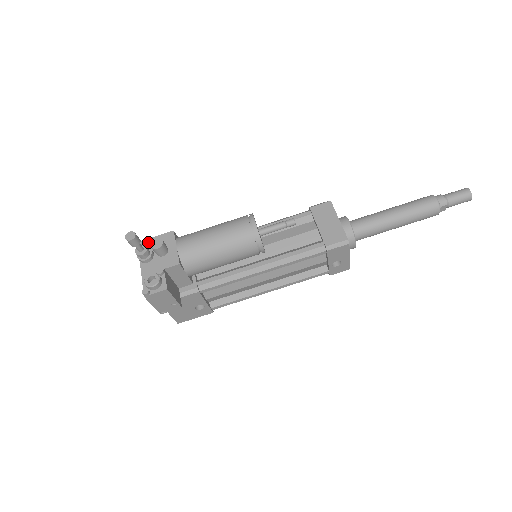
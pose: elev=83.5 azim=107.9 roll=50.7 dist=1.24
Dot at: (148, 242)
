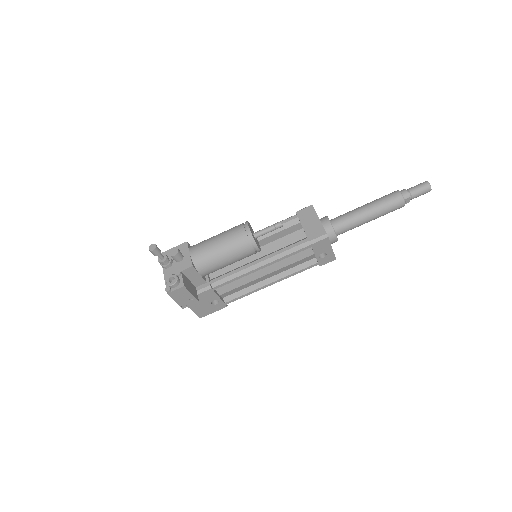
Dot at: (168, 252)
